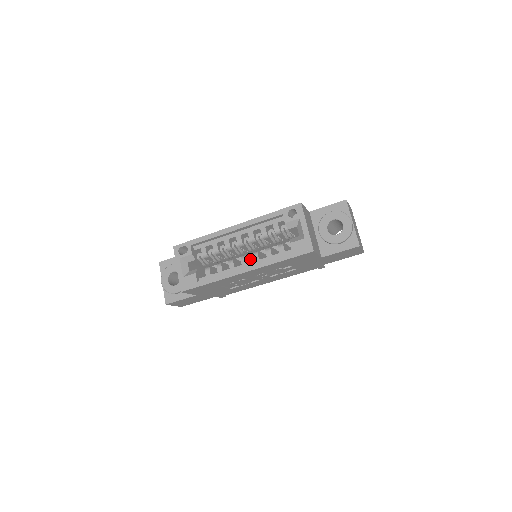
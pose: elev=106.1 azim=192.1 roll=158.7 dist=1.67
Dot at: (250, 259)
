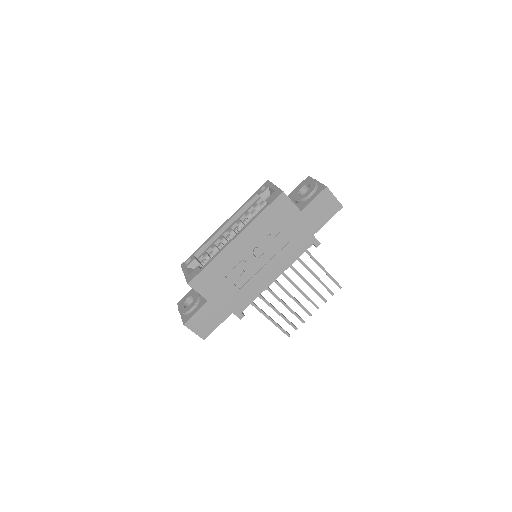
Dot at: occluded
